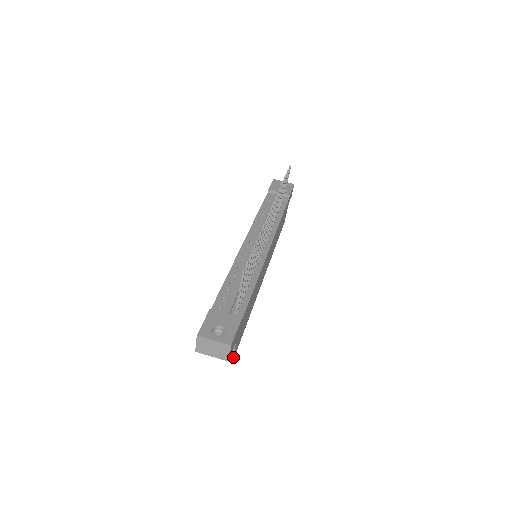
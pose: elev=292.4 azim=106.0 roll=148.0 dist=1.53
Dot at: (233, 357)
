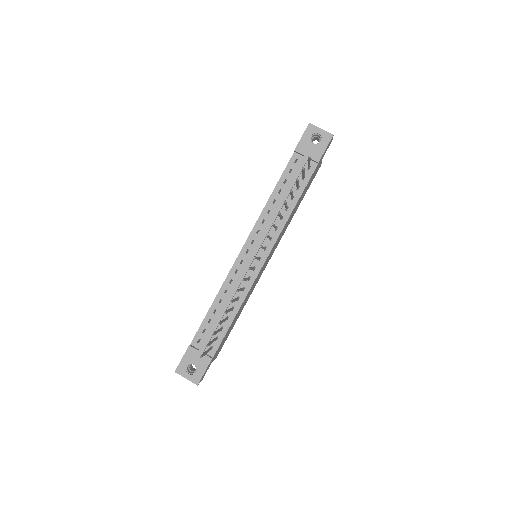
Dot at: (215, 358)
